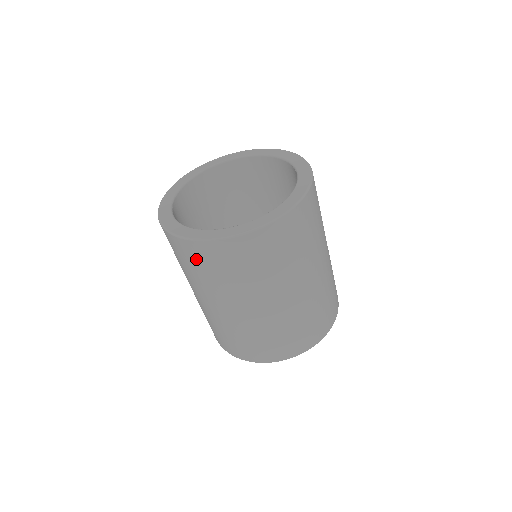
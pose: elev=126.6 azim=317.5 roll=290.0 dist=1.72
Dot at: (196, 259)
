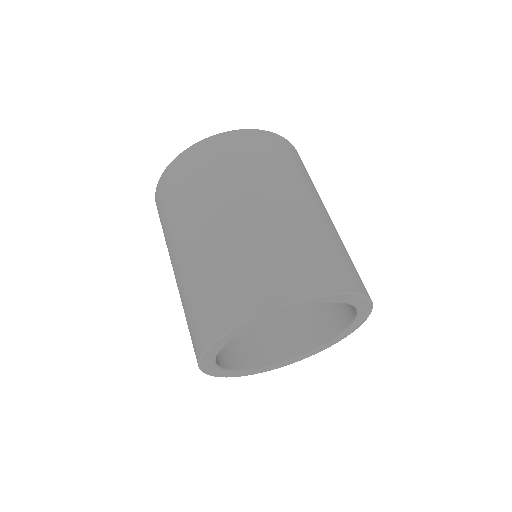
Dot at: (167, 193)
